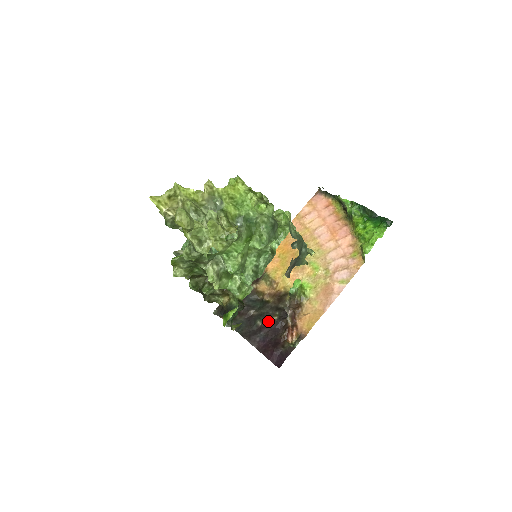
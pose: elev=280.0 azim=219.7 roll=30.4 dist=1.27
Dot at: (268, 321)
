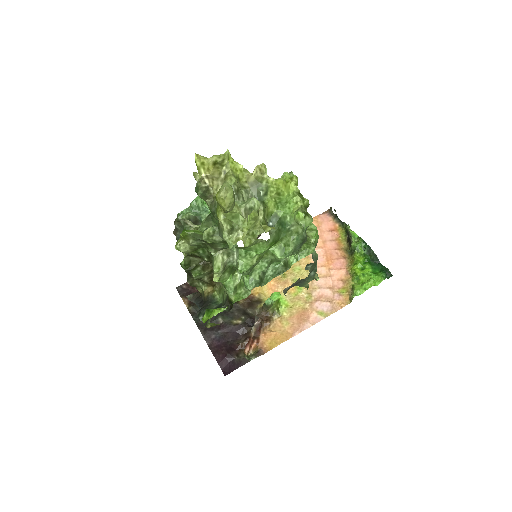
Dot at: (230, 322)
